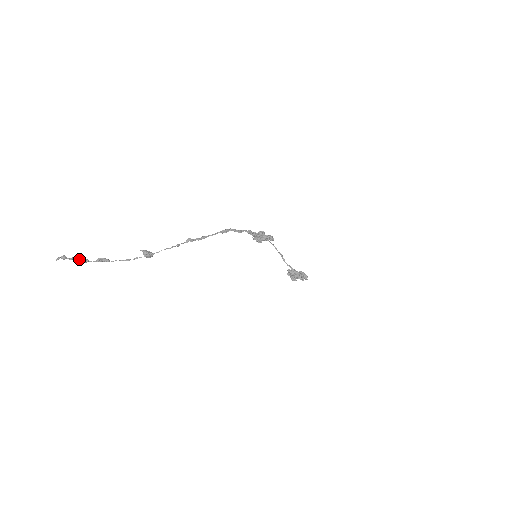
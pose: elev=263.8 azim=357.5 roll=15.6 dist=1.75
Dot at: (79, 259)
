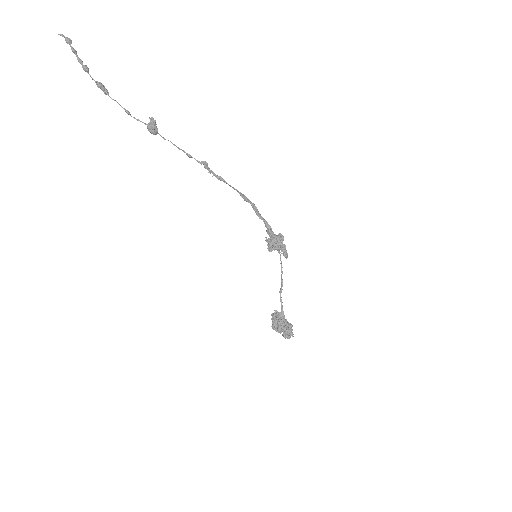
Dot at: (81, 60)
